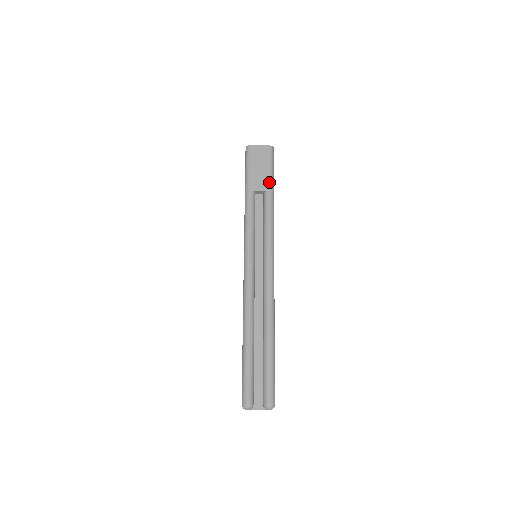
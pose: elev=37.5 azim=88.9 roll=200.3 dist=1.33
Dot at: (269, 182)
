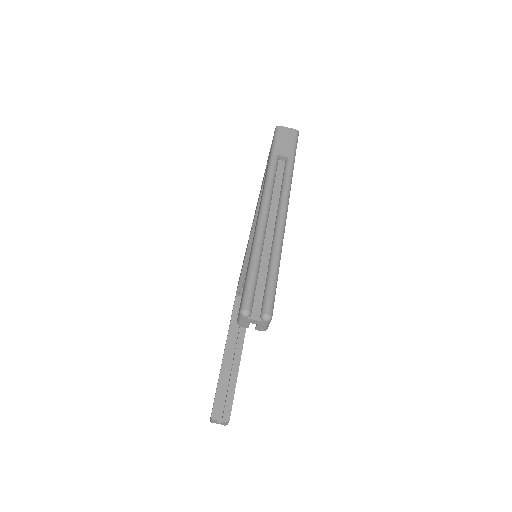
Dot at: (292, 152)
